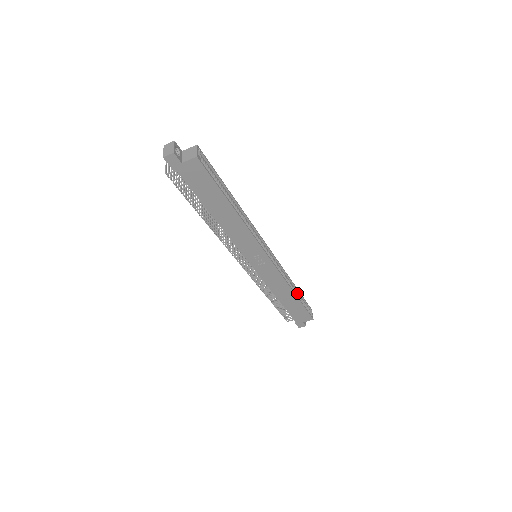
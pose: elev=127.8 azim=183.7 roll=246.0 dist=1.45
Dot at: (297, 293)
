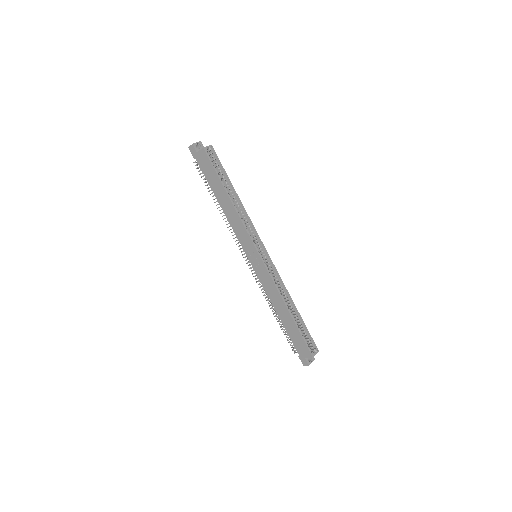
Dot at: (298, 317)
